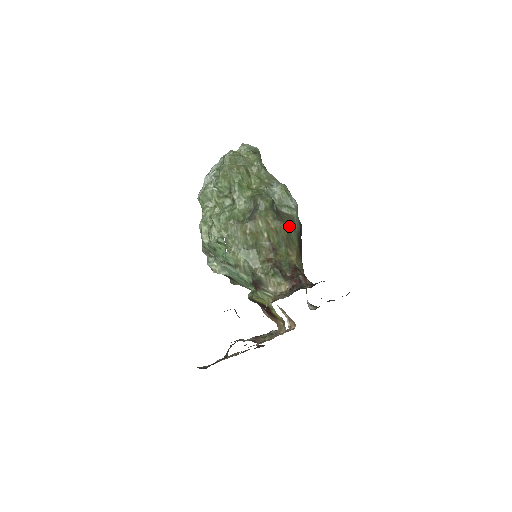
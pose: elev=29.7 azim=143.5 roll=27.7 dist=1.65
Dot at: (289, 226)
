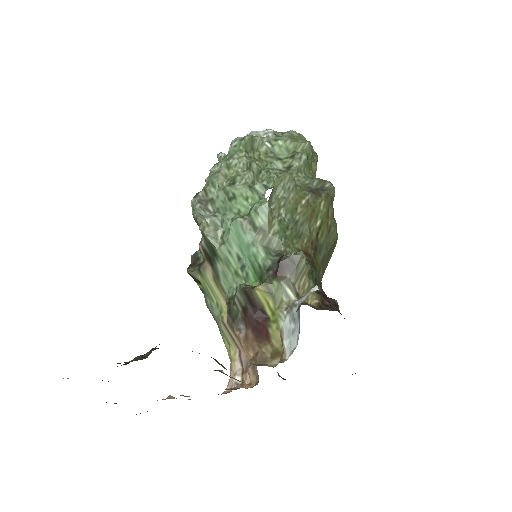
Dot at: occluded
